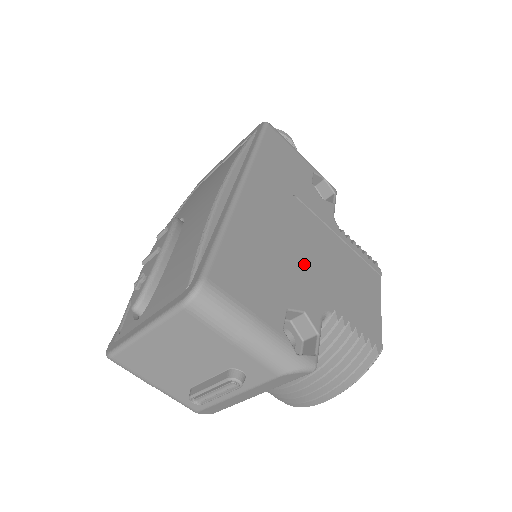
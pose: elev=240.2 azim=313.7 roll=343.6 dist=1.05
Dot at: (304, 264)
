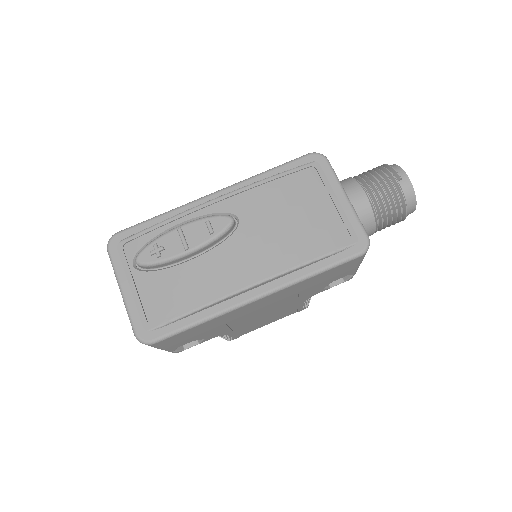
Dot at: (241, 321)
